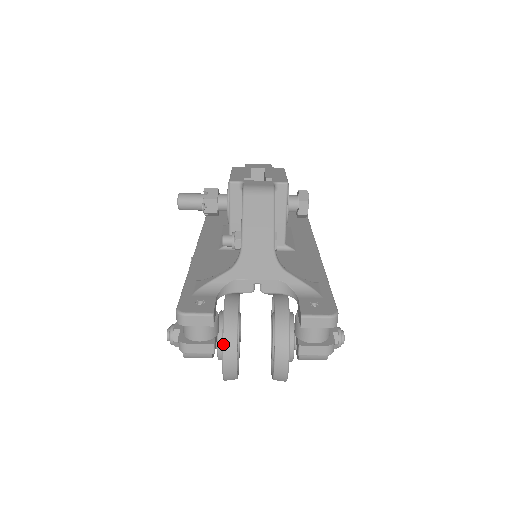
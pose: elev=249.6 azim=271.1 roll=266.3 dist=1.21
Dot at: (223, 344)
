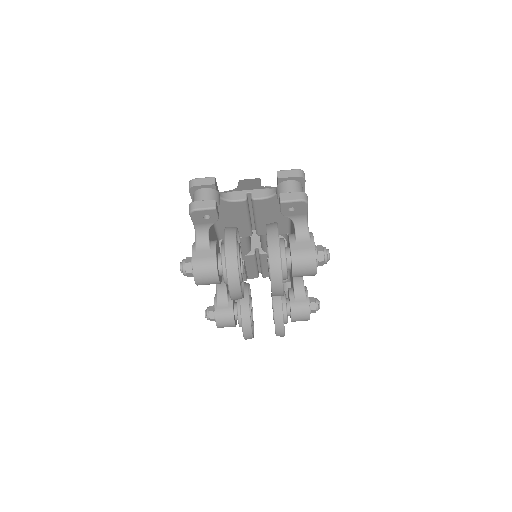
Dot at: (225, 234)
